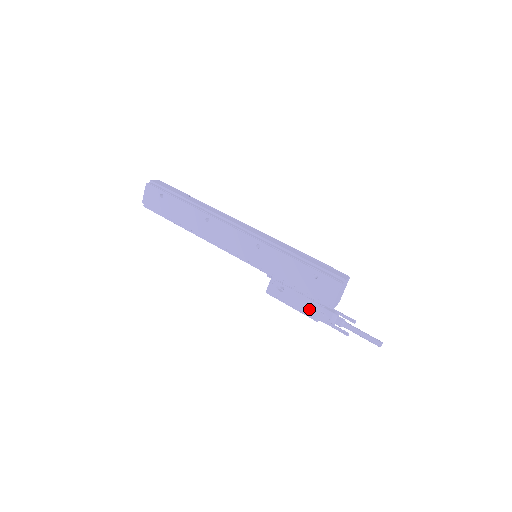
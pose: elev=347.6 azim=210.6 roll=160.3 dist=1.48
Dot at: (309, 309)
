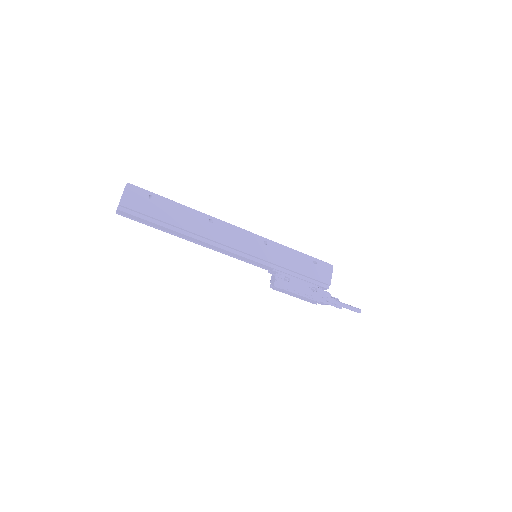
Dot at: (312, 292)
